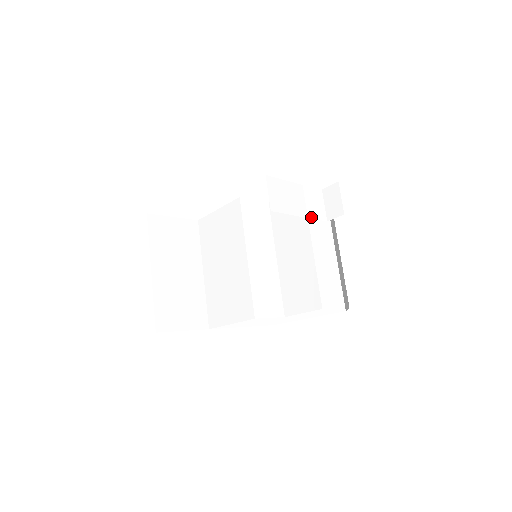
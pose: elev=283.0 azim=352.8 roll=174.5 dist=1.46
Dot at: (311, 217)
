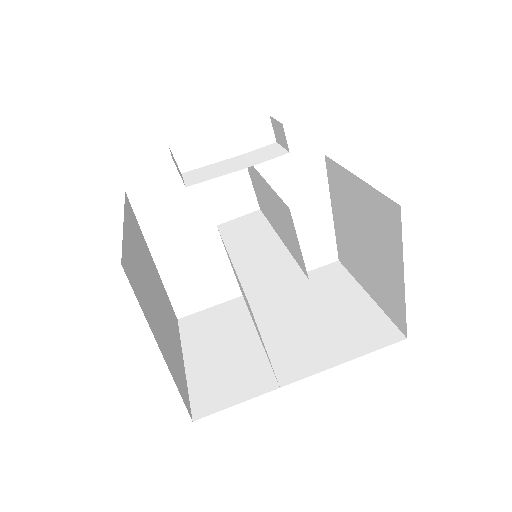
Dot at: (259, 163)
